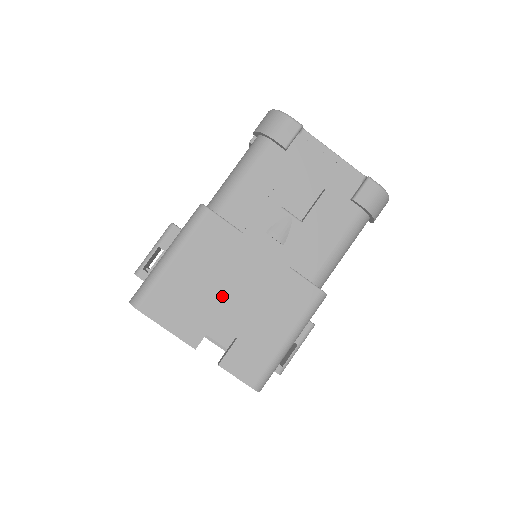
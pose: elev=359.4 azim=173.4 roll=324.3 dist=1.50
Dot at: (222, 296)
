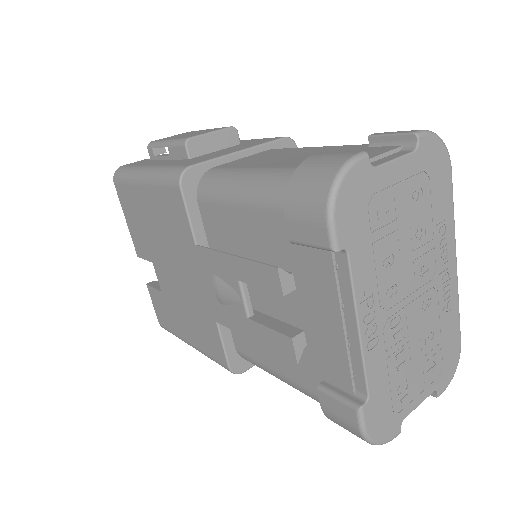
Dot at: (163, 257)
